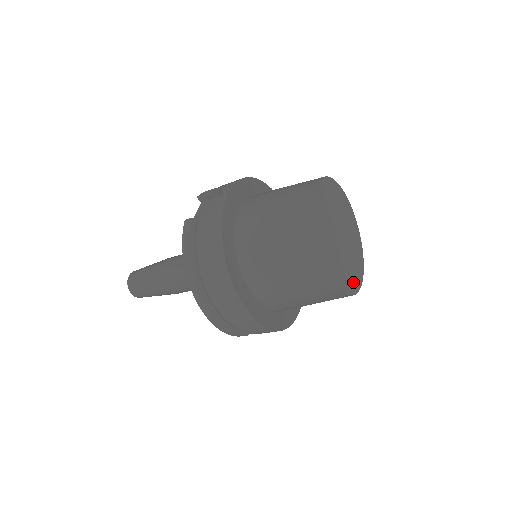
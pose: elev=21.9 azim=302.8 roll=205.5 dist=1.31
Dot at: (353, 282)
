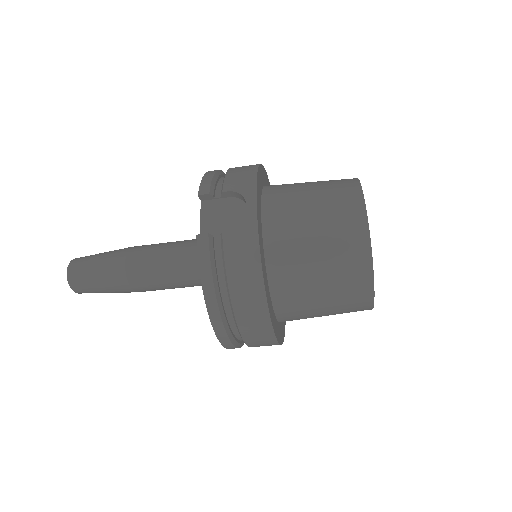
Dot at: occluded
